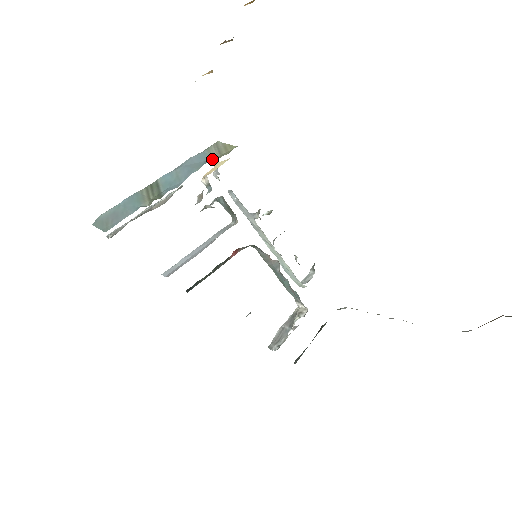
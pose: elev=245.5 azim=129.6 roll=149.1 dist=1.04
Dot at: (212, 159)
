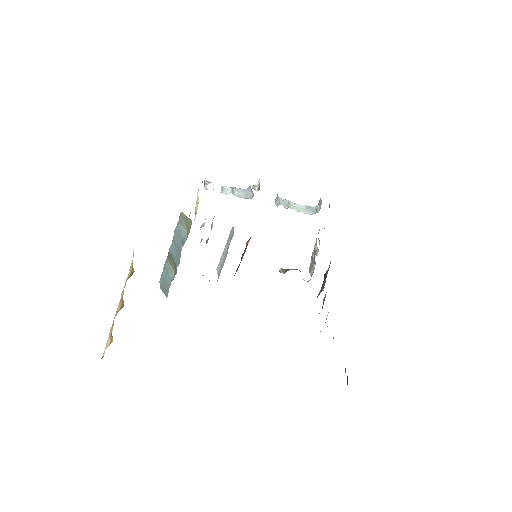
Dot at: (185, 232)
